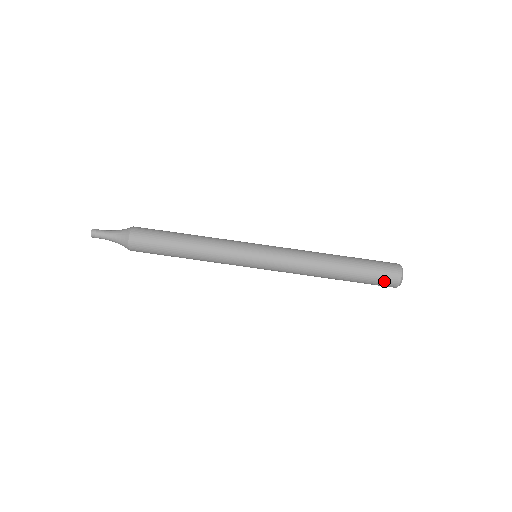
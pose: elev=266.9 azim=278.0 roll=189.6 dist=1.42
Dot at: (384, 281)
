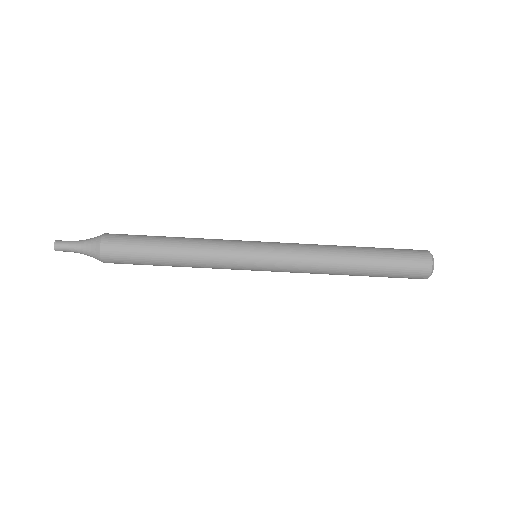
Dot at: (409, 277)
